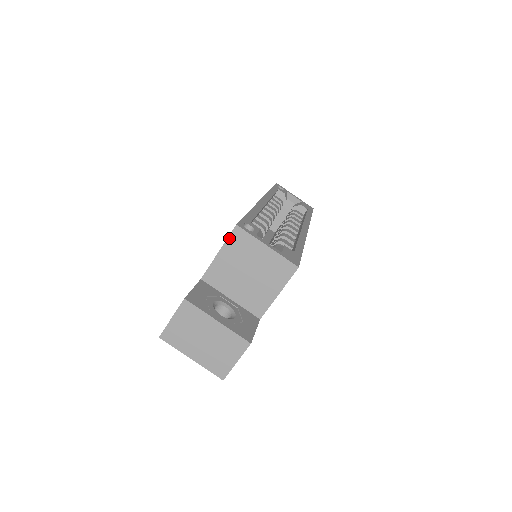
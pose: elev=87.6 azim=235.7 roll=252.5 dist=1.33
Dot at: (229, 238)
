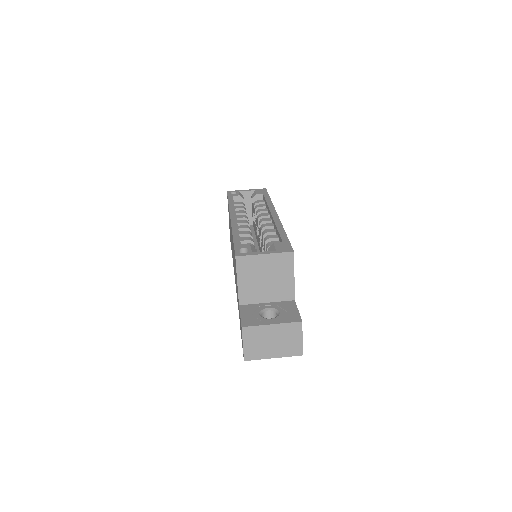
Dot at: (237, 268)
